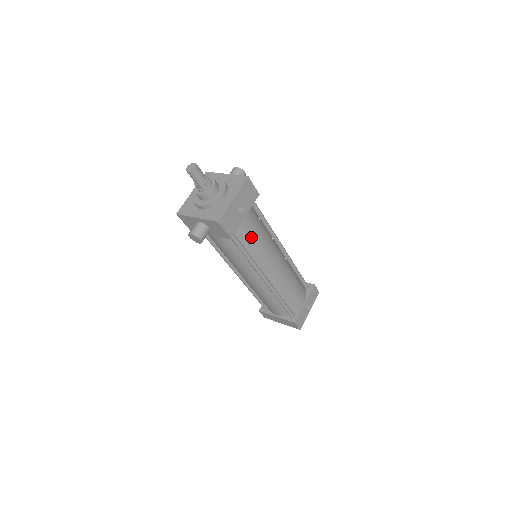
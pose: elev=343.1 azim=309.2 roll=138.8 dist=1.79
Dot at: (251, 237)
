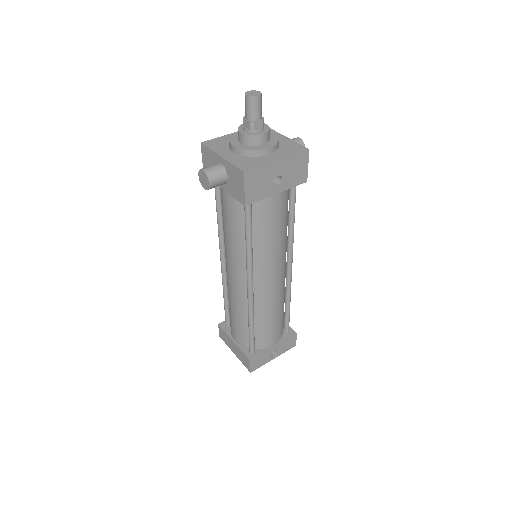
Dot at: (267, 224)
